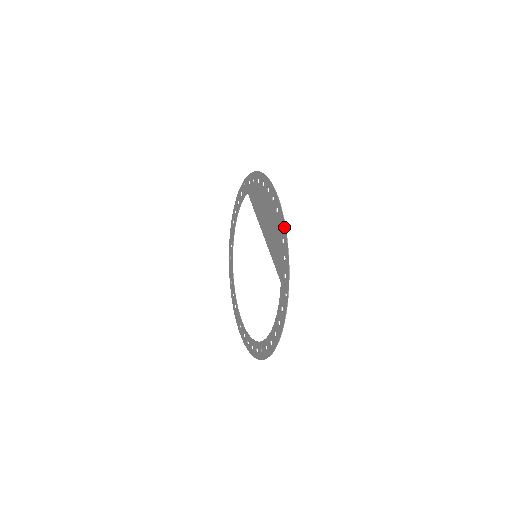
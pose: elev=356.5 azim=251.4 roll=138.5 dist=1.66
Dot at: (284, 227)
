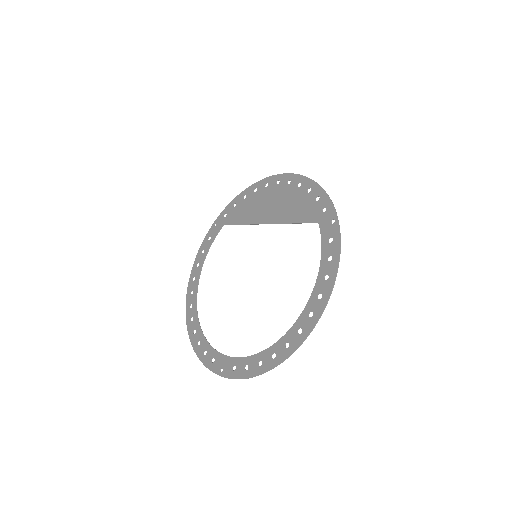
Dot at: (307, 179)
